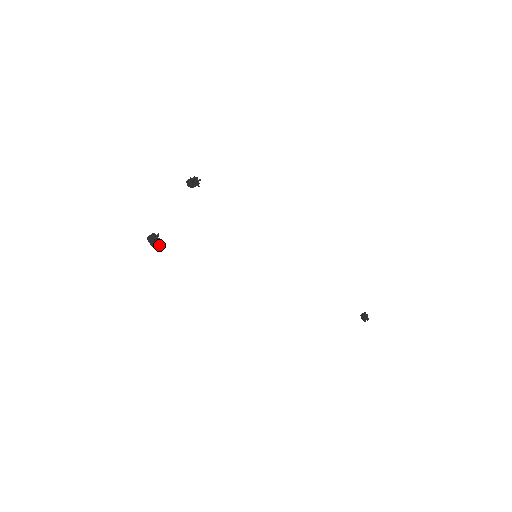
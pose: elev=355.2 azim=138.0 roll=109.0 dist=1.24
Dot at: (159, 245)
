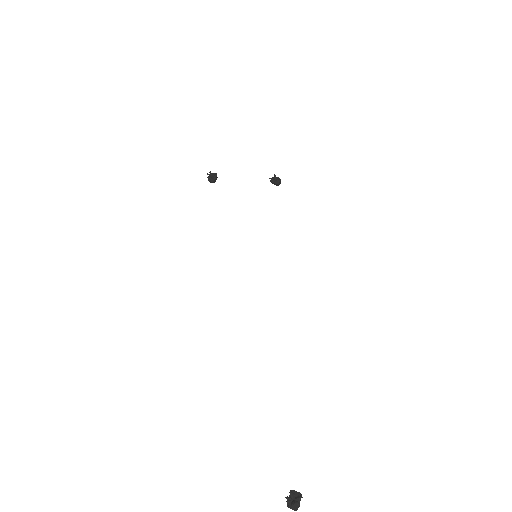
Dot at: (210, 178)
